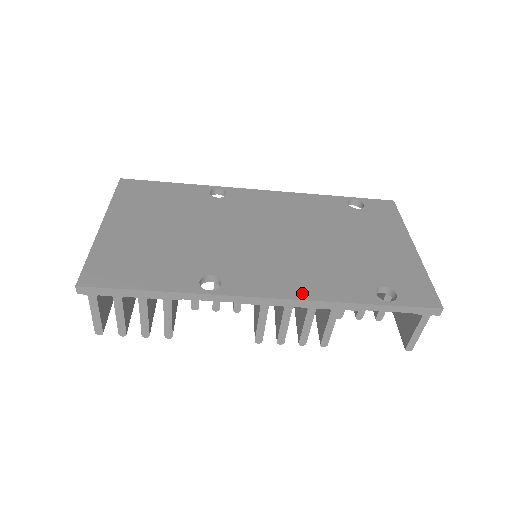
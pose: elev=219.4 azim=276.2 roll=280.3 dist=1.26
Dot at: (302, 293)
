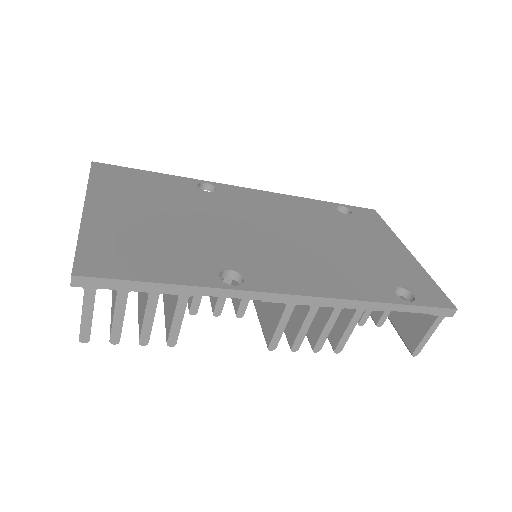
Dot at: (329, 291)
